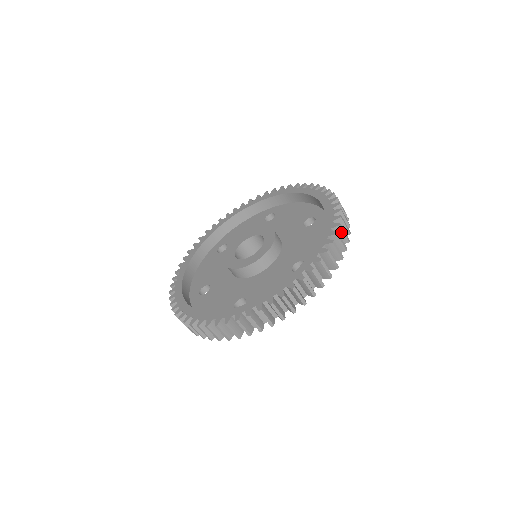
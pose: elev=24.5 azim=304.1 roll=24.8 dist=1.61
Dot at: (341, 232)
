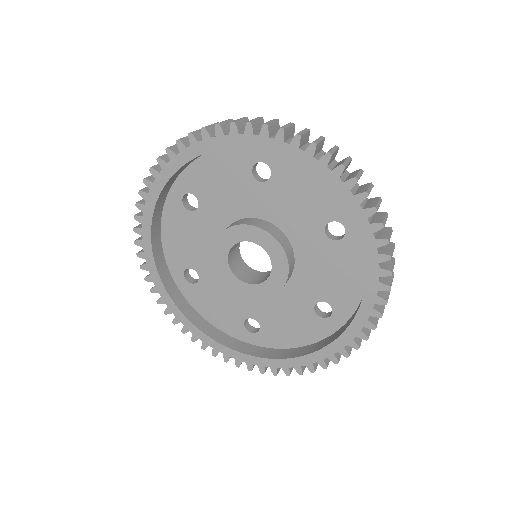
Dot at: occluded
